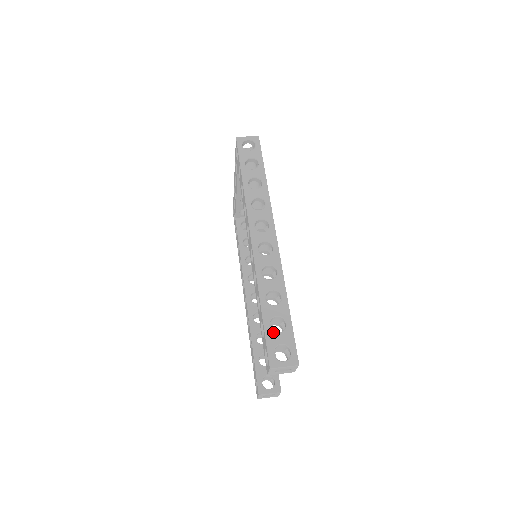
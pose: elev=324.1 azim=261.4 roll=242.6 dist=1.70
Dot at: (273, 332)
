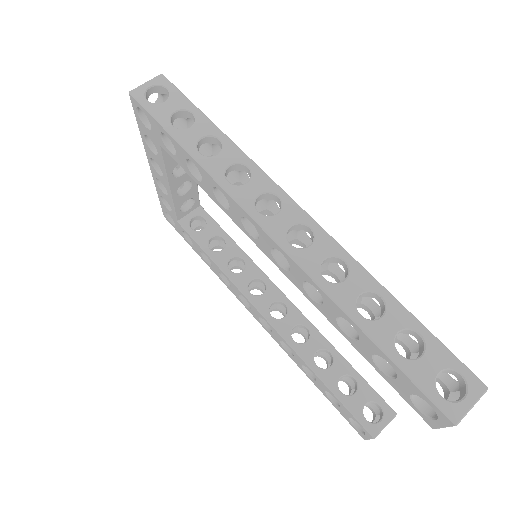
Dot at: (413, 362)
